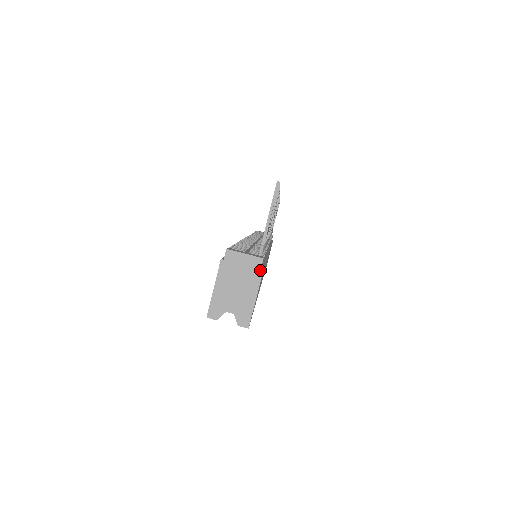
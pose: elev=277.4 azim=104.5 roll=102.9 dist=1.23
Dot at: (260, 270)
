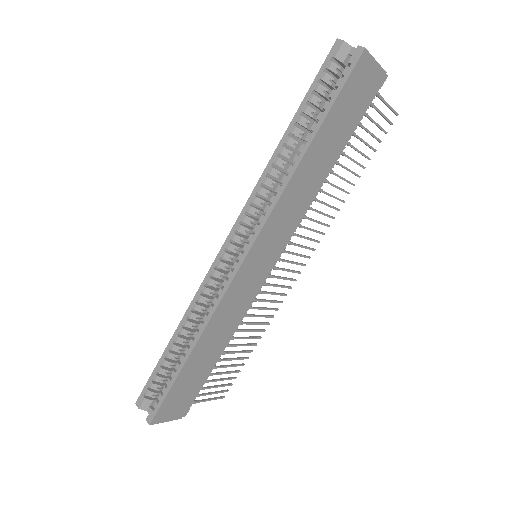
Dot at: (384, 71)
